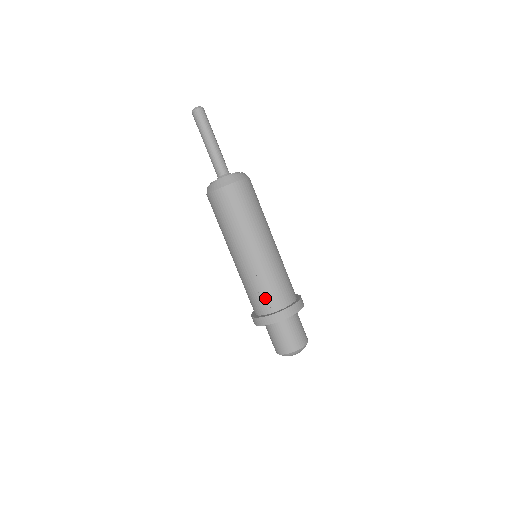
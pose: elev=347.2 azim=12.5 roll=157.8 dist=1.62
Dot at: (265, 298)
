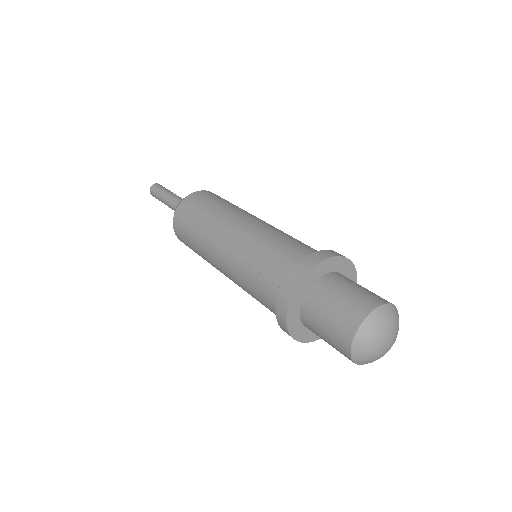
Dot at: (266, 281)
